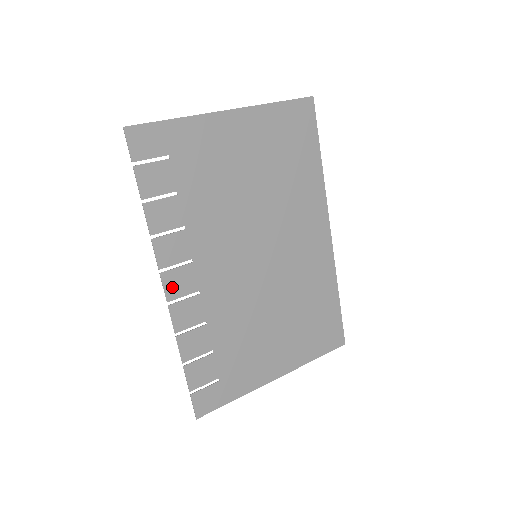
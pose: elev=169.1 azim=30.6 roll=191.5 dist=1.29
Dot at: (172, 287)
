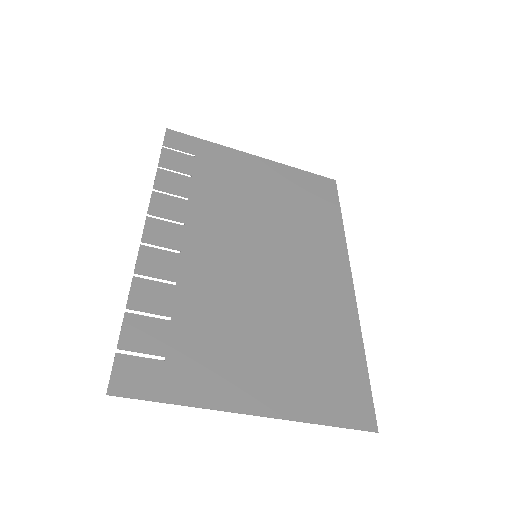
Dot at: (153, 233)
